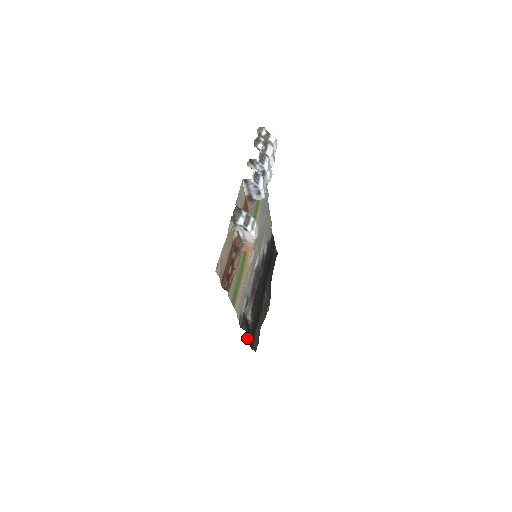
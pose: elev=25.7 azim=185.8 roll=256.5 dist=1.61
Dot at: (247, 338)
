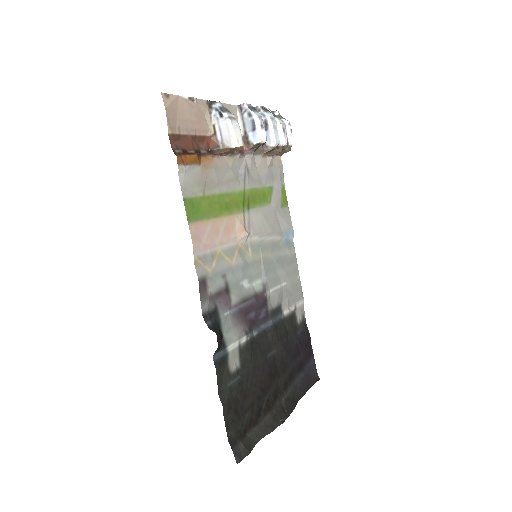
Dot at: (220, 390)
